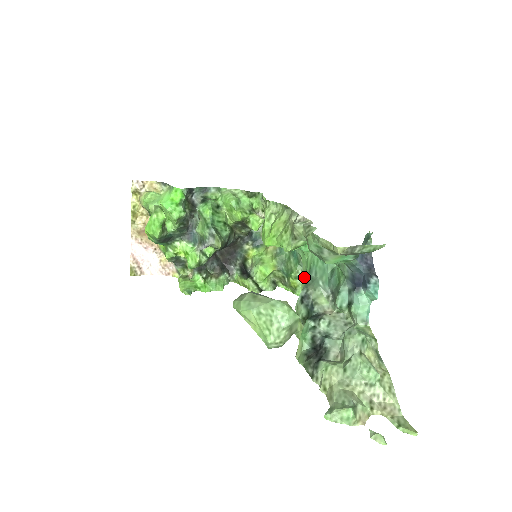
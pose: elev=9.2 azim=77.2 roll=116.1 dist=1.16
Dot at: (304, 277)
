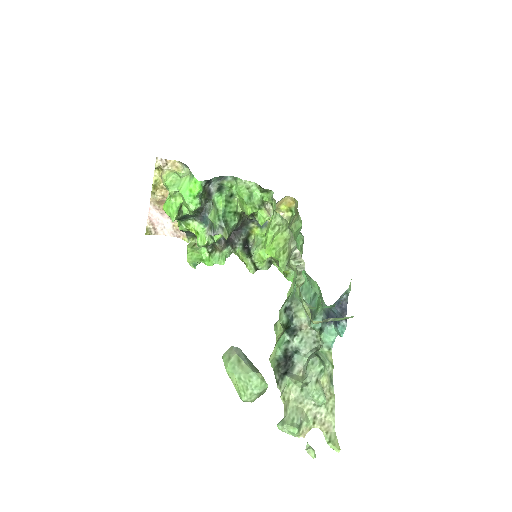
Dot at: (293, 284)
